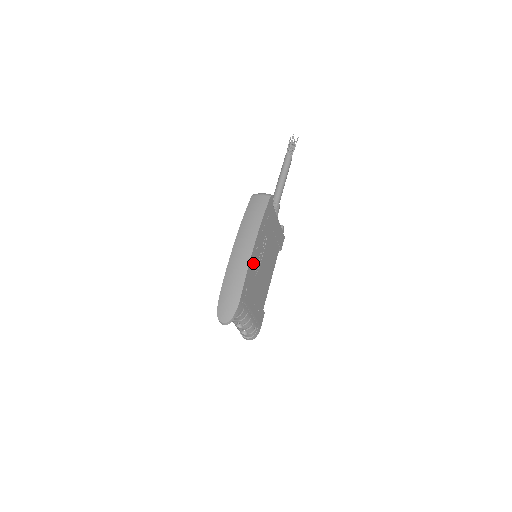
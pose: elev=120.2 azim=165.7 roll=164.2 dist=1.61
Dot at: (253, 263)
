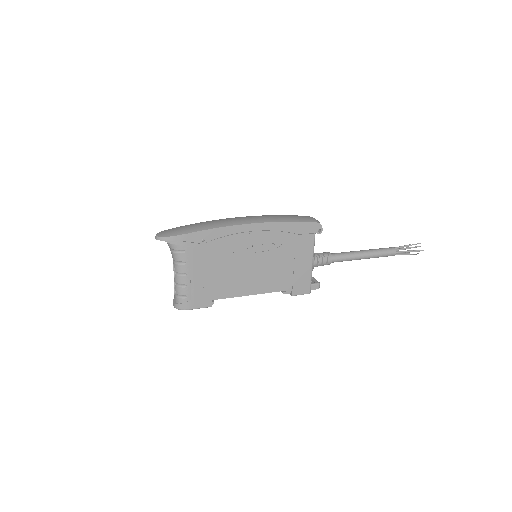
Dot at: (235, 236)
